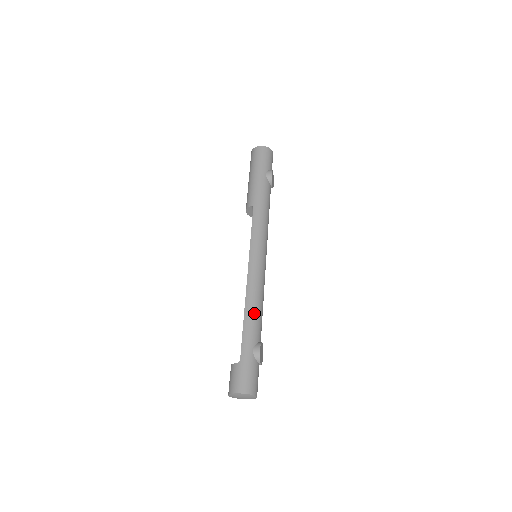
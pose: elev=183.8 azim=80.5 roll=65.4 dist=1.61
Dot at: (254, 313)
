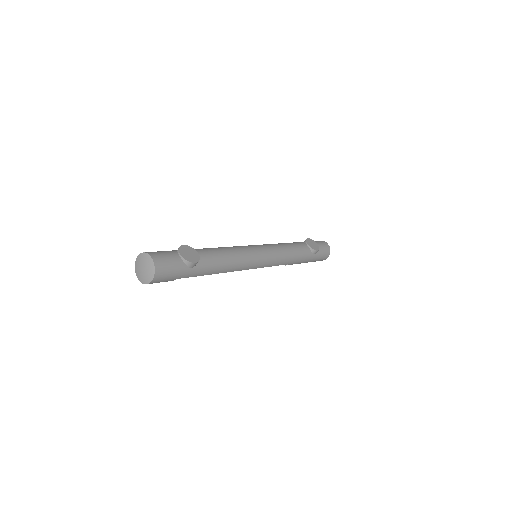
Dot at: occluded
